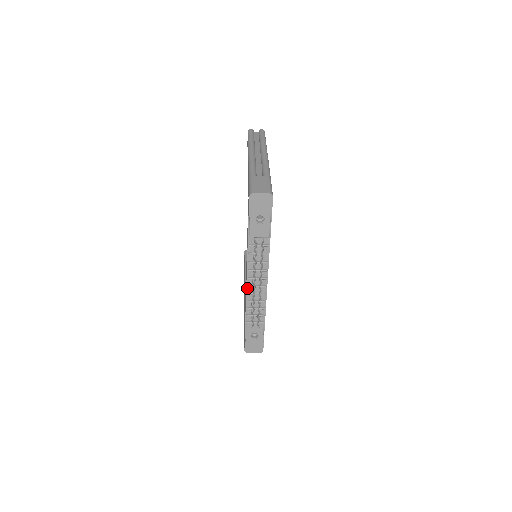
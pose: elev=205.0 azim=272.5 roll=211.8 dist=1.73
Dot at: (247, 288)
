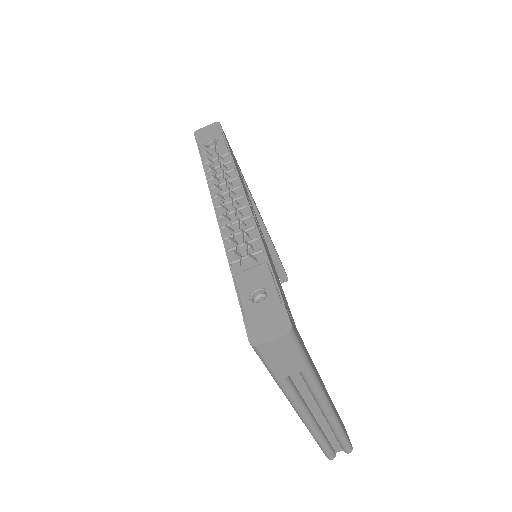
Dot at: (219, 223)
